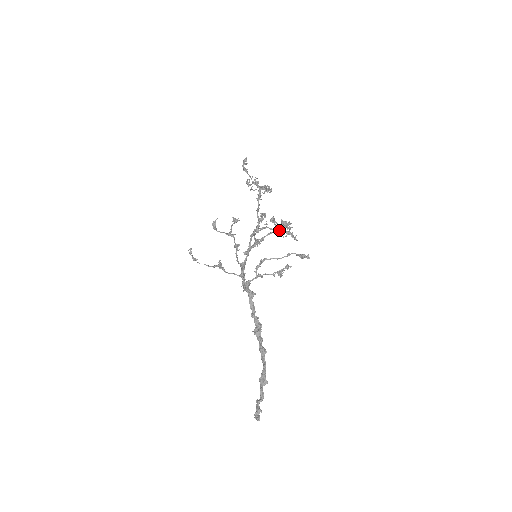
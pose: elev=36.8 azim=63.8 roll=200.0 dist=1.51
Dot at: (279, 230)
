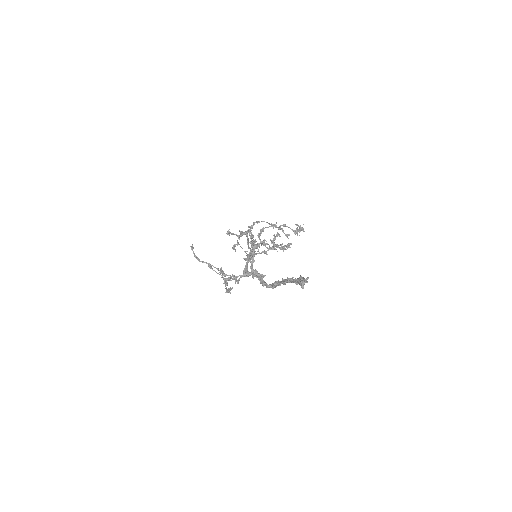
Dot at: occluded
